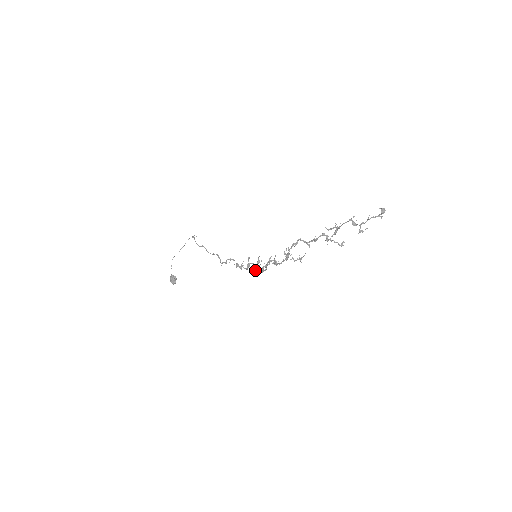
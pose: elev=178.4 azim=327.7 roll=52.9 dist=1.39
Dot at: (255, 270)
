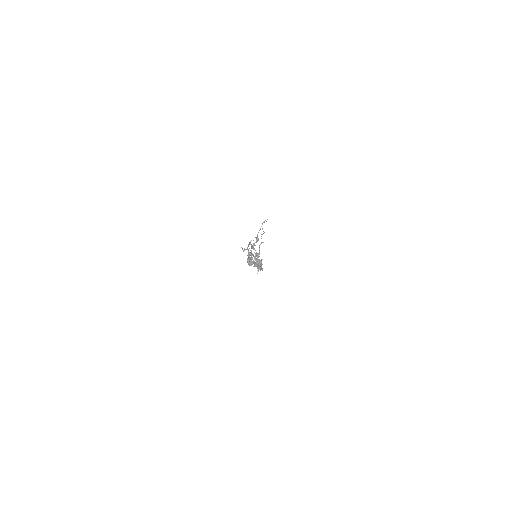
Dot at: occluded
